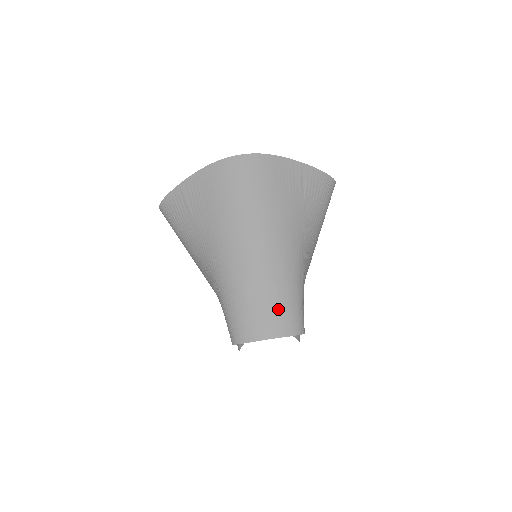
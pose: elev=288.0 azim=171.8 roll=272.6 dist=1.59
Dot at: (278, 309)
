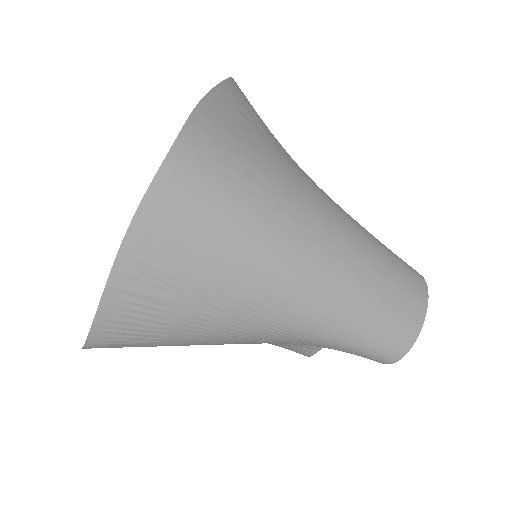
Dot at: (401, 281)
